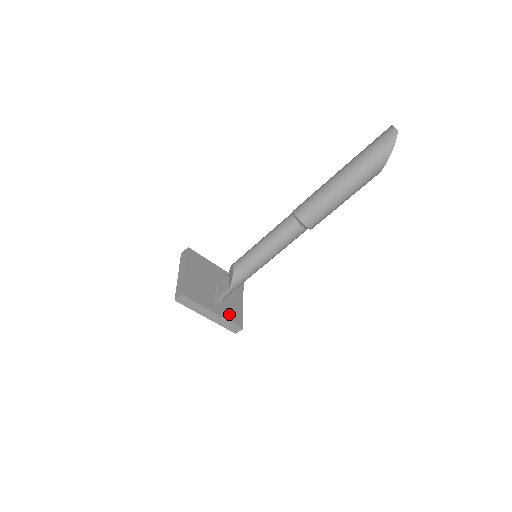
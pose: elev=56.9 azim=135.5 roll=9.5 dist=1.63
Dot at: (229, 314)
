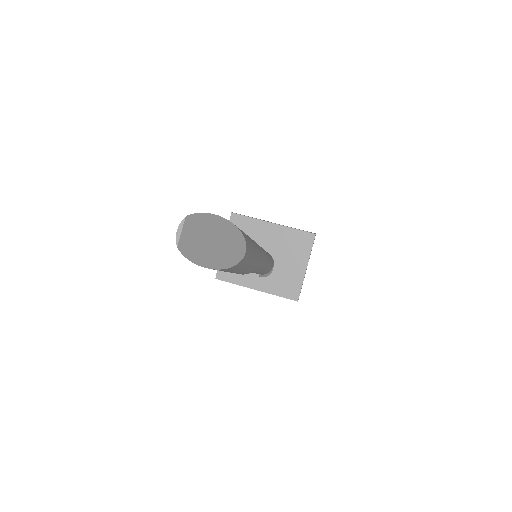
Dot at: (279, 287)
